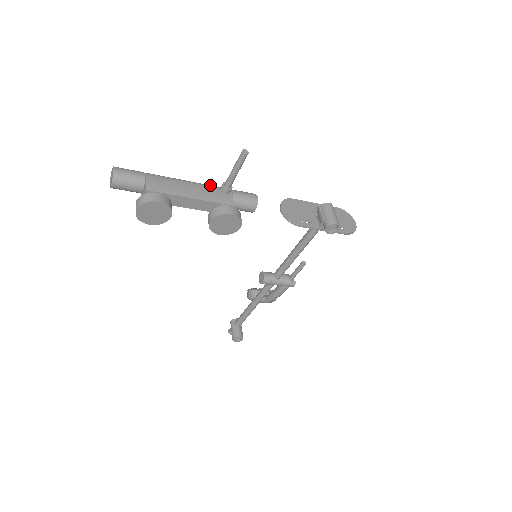
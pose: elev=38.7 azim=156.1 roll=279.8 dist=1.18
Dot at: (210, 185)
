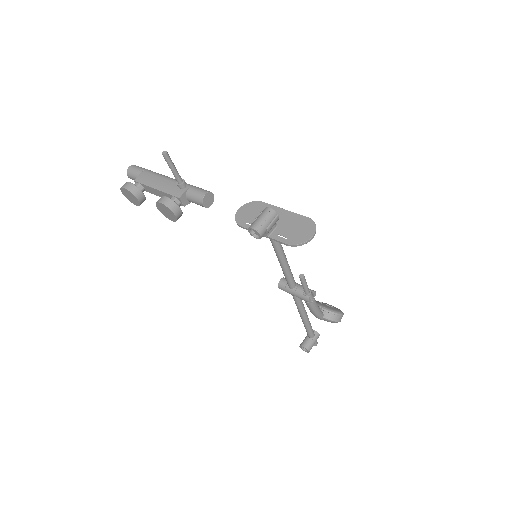
Dot at: occluded
